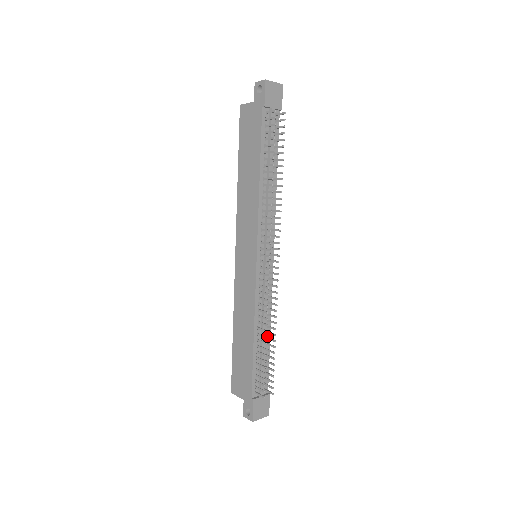
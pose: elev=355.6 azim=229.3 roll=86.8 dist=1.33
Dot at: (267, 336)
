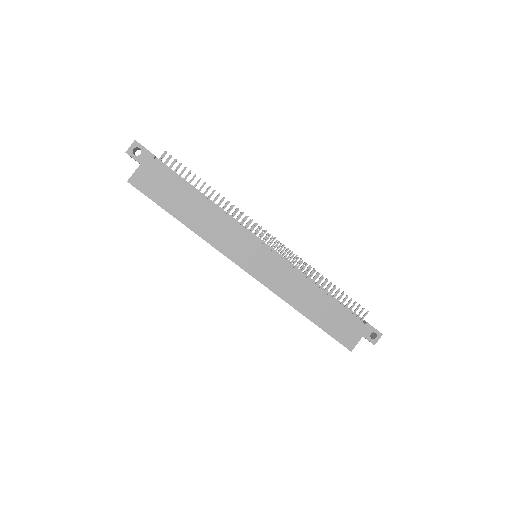
Dot at: occluded
